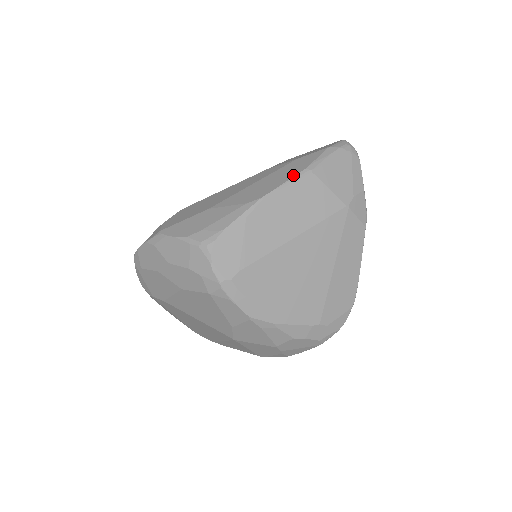
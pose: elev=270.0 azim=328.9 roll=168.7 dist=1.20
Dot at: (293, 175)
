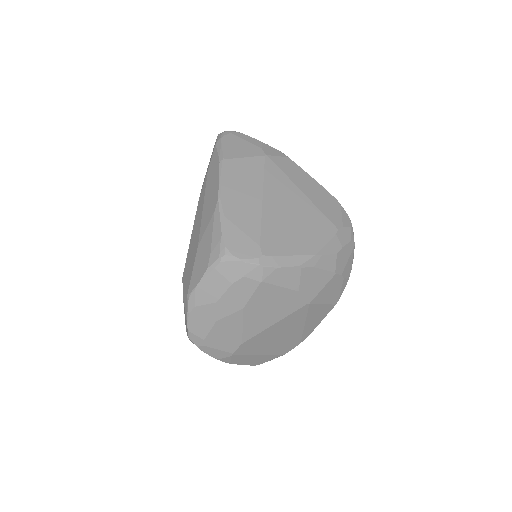
Dot at: (218, 172)
